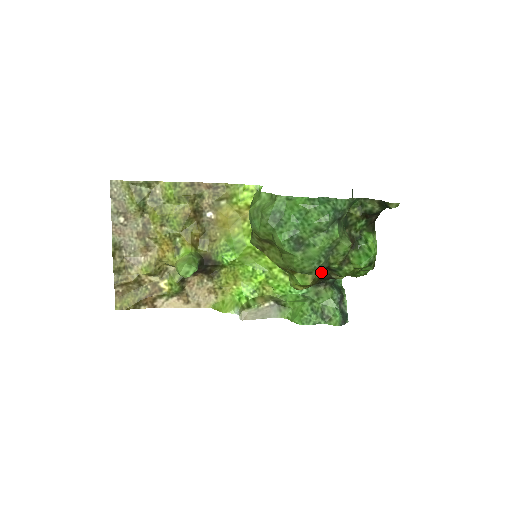
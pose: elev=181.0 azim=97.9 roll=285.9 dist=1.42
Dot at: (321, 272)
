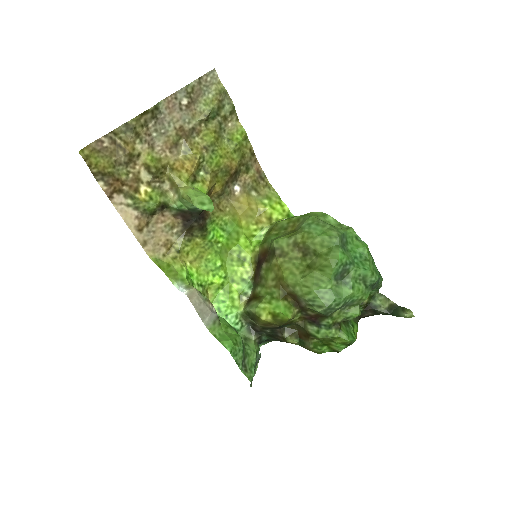
Dot at: (297, 319)
